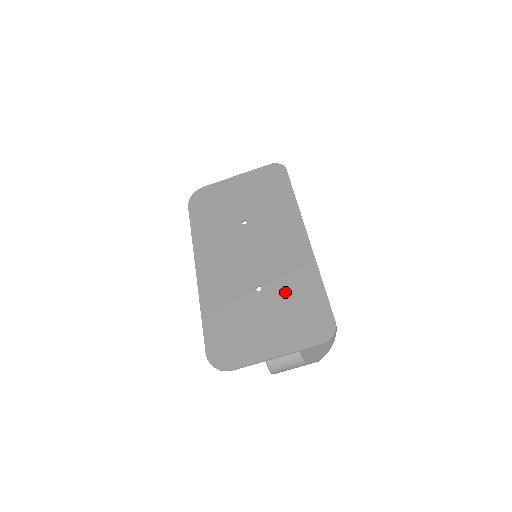
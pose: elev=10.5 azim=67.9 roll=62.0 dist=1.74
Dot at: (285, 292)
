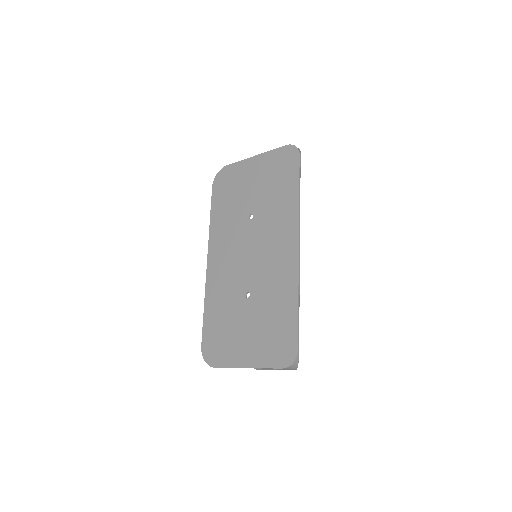
Dot at: (266, 306)
